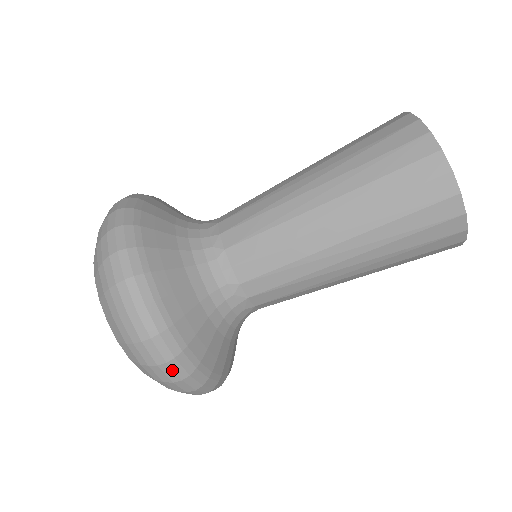
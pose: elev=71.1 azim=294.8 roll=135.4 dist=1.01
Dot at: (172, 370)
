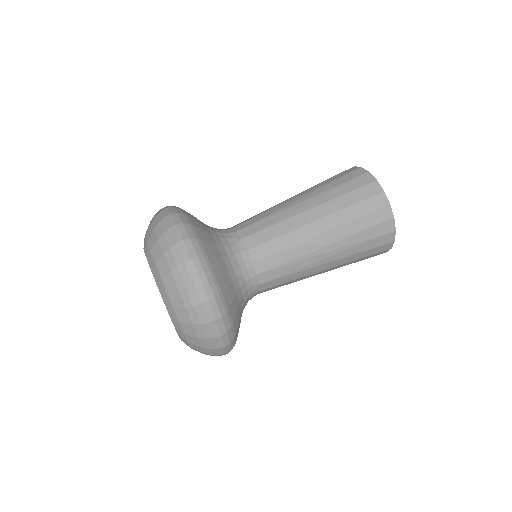
Dot at: (211, 309)
